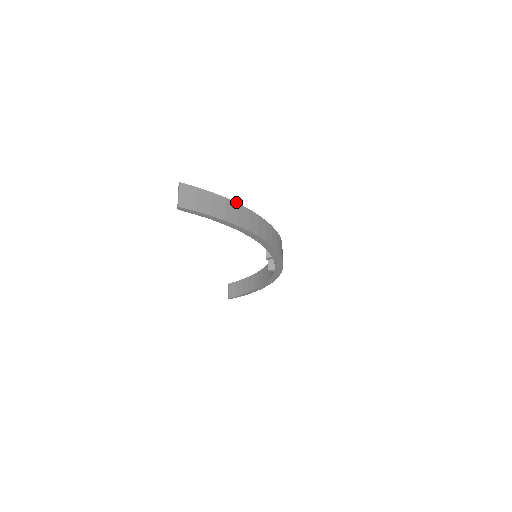
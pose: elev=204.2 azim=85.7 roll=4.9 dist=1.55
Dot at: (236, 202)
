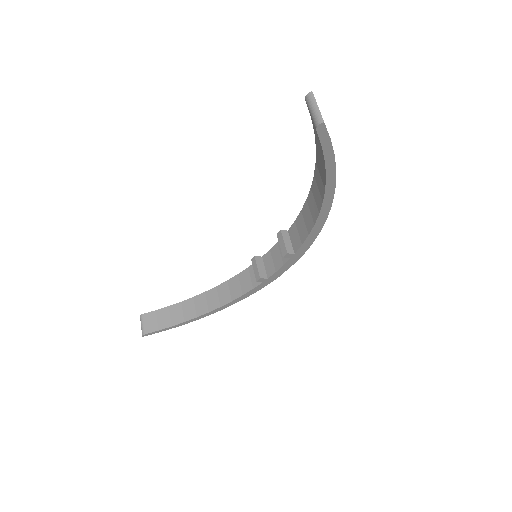
Dot at: occluded
